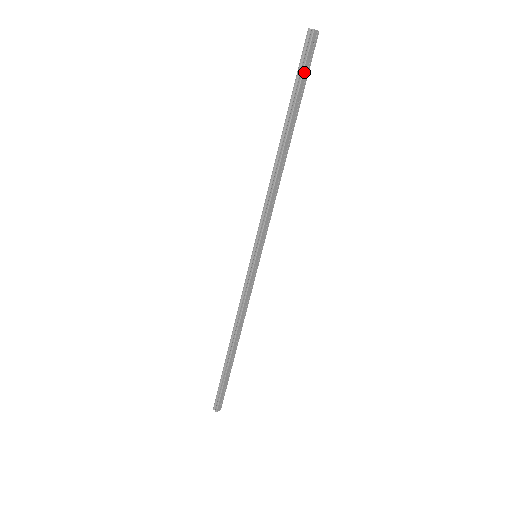
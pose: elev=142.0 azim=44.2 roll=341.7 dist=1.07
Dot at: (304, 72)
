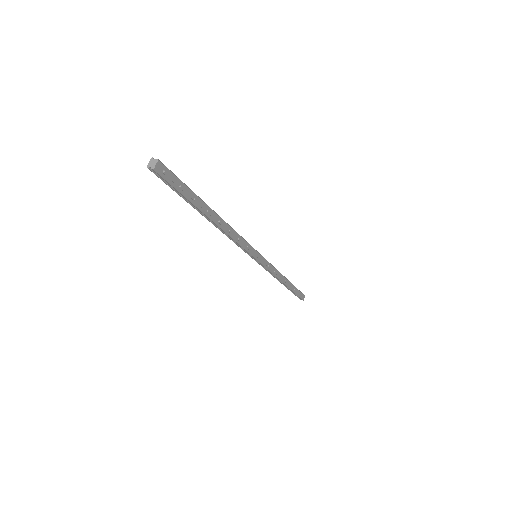
Dot at: (178, 188)
